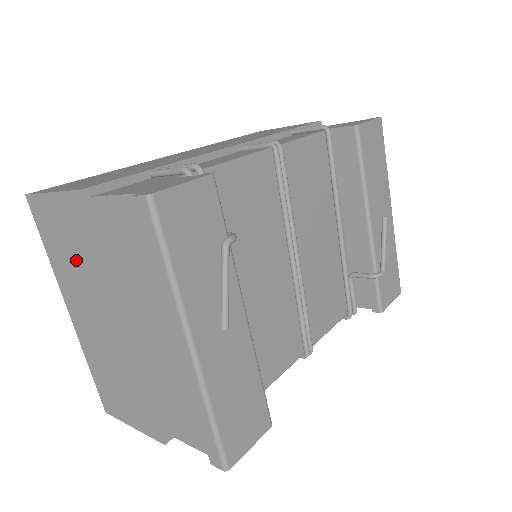
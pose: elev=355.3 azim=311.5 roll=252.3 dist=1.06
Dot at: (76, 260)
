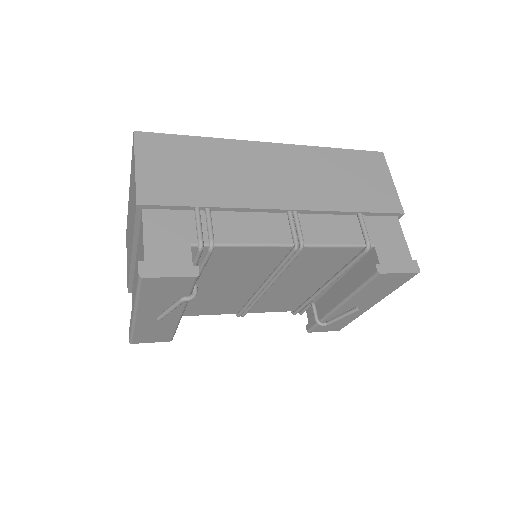
Dot at: (132, 200)
